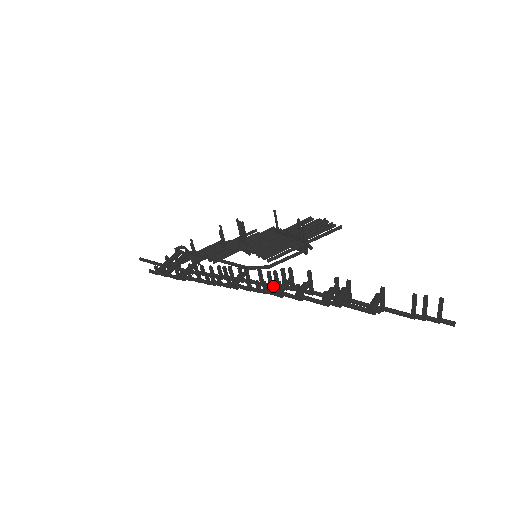
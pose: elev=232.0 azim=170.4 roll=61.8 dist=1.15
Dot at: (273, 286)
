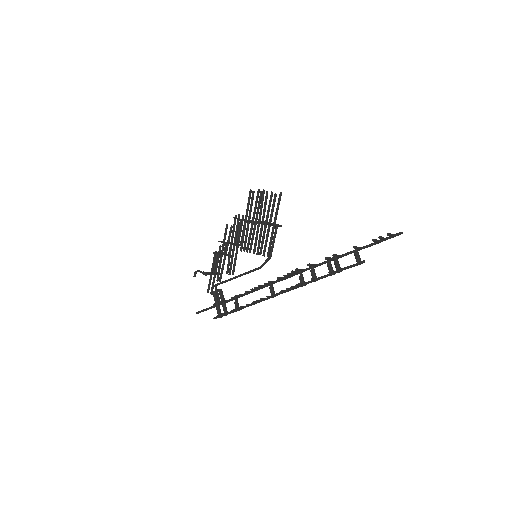
Dot at: (298, 286)
